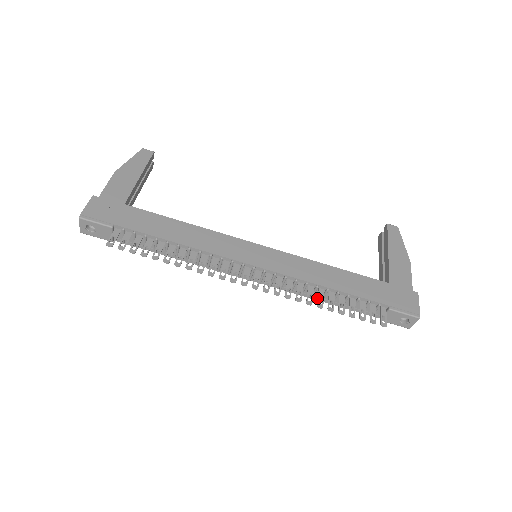
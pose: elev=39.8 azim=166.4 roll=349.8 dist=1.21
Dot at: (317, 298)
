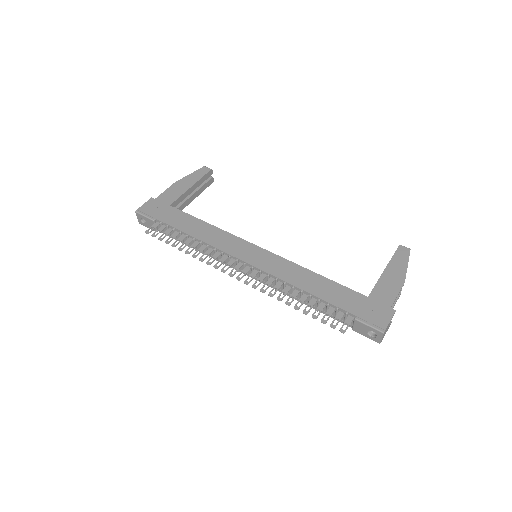
Dot at: (289, 297)
